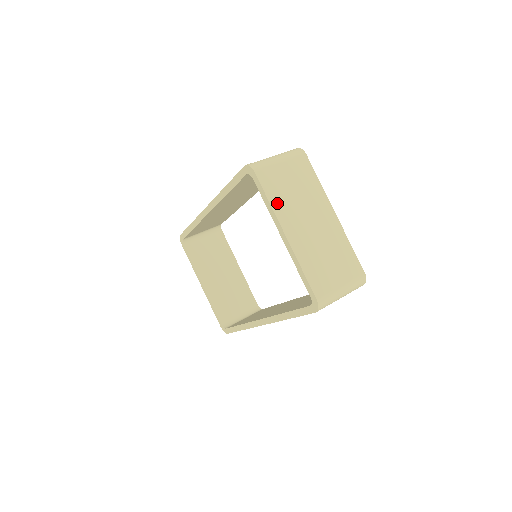
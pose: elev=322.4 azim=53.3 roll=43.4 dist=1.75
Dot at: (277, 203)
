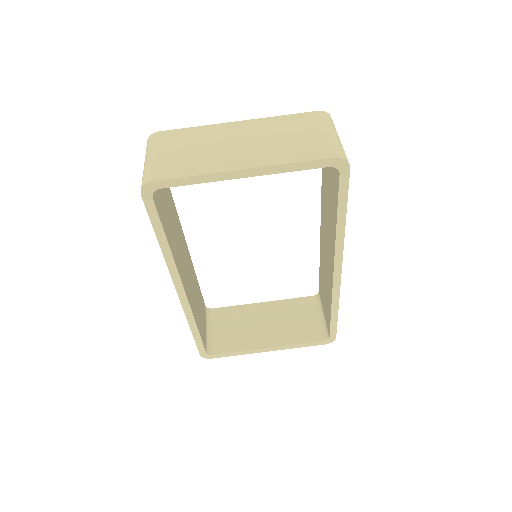
Dot at: (201, 169)
